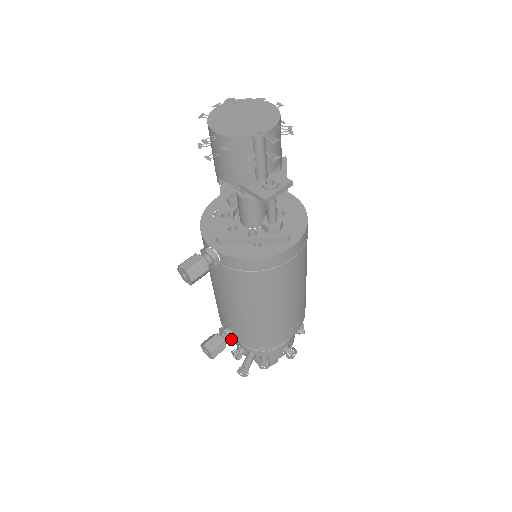
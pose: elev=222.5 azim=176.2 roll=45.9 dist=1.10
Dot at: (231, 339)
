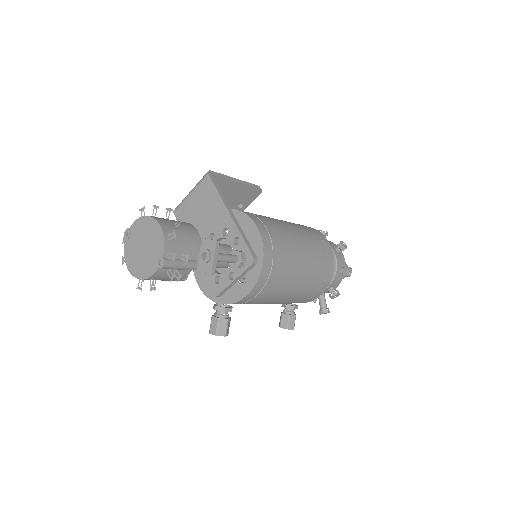
Dot at: (294, 308)
